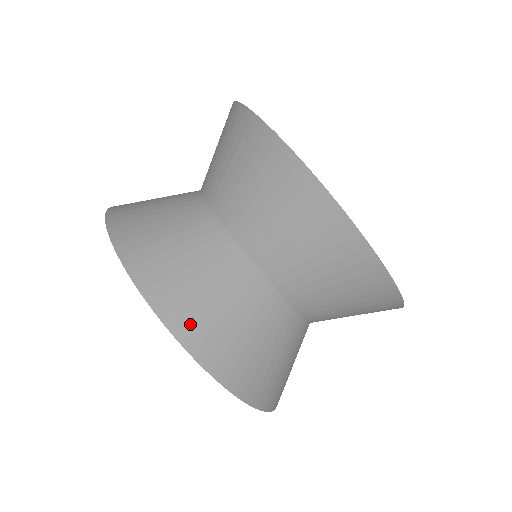
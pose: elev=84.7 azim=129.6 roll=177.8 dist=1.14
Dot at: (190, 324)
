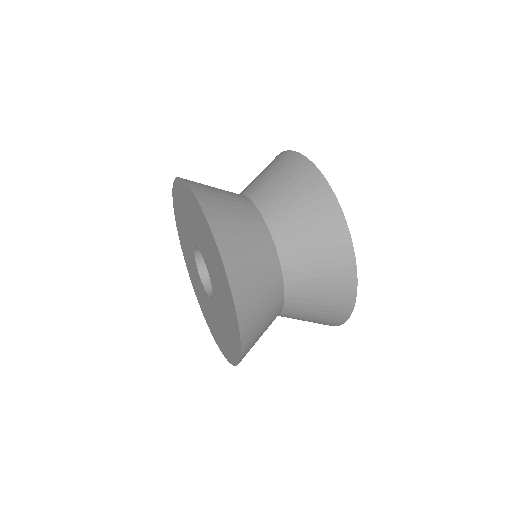
Dot at: (209, 202)
